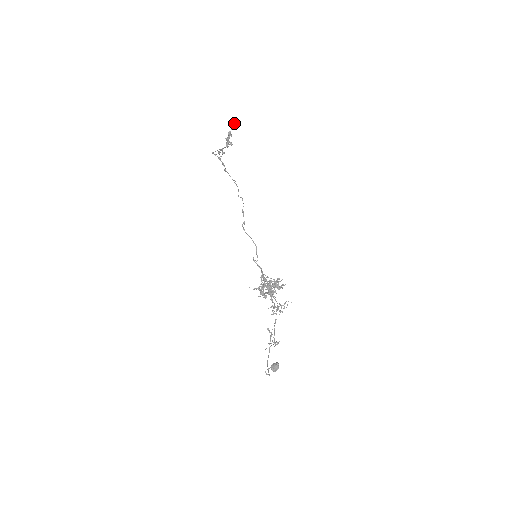
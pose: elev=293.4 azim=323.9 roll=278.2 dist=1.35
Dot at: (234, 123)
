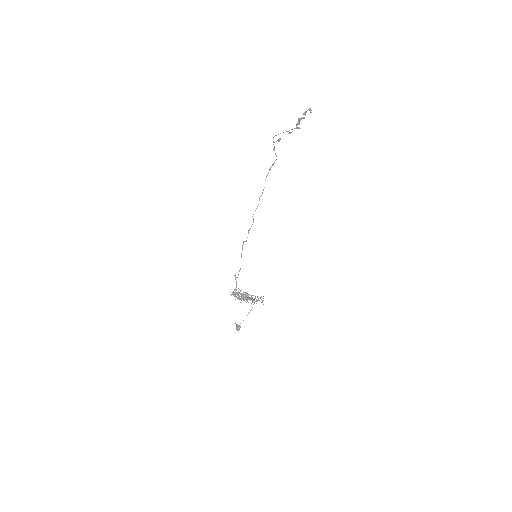
Dot at: (309, 109)
